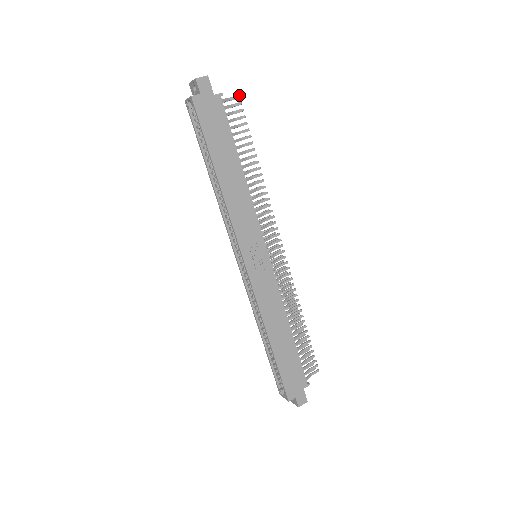
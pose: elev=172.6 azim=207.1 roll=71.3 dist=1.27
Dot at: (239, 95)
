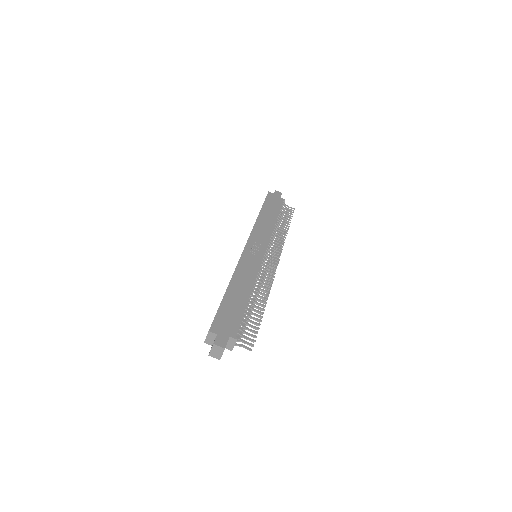
Dot at: occluded
